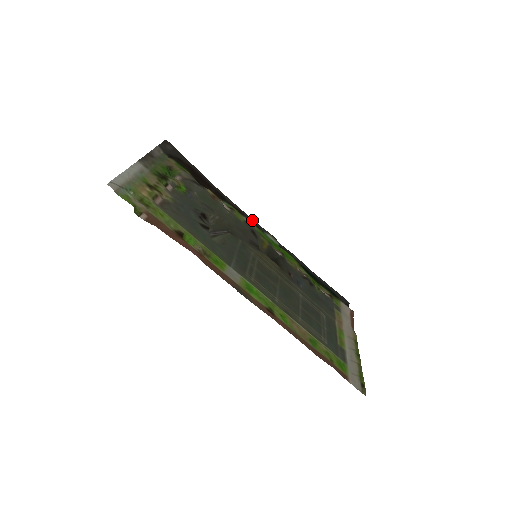
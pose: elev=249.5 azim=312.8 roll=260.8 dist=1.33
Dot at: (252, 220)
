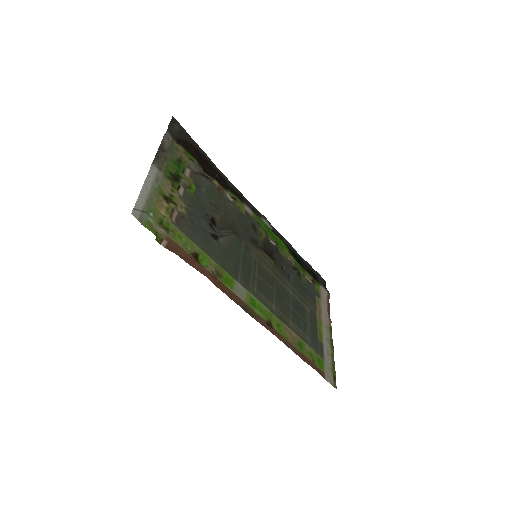
Dot at: (250, 204)
